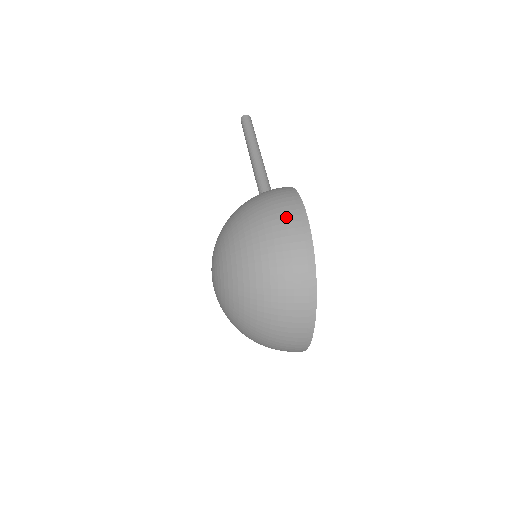
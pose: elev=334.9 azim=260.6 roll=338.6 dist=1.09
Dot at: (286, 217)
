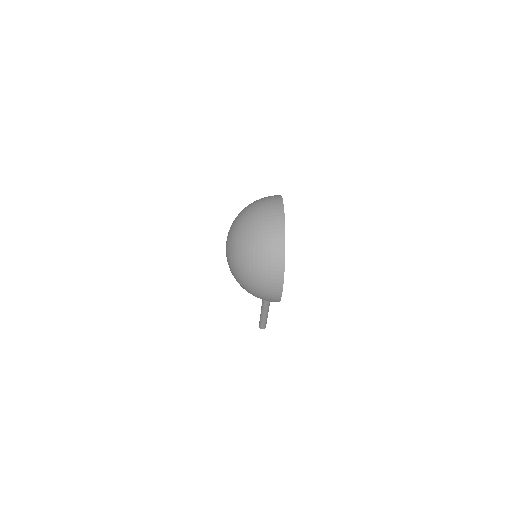
Dot at: occluded
